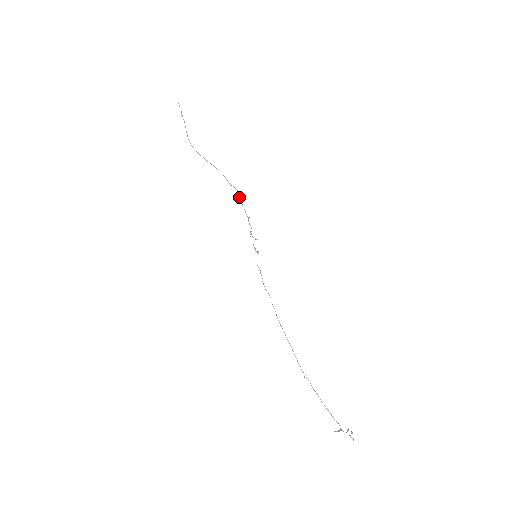
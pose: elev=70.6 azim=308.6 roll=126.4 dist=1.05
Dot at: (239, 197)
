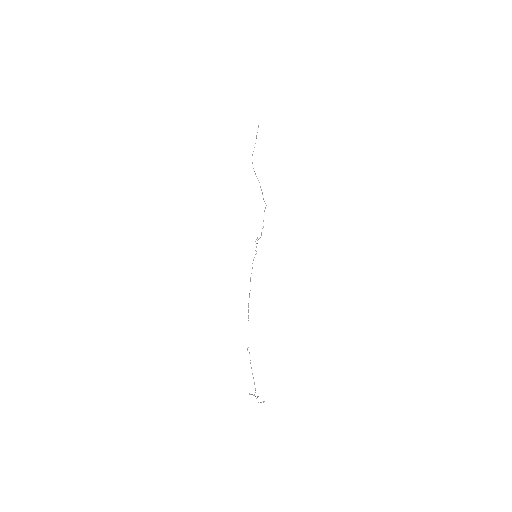
Dot at: (264, 210)
